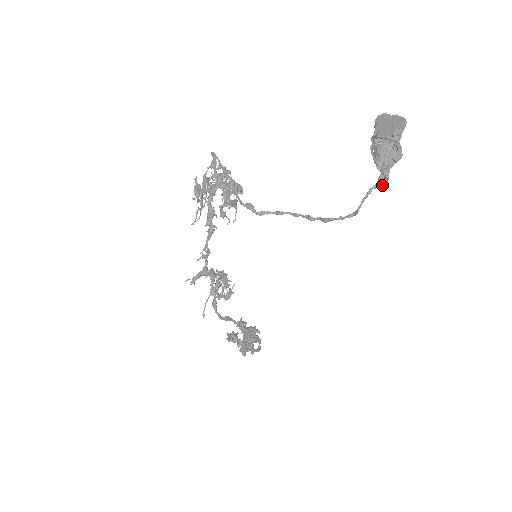
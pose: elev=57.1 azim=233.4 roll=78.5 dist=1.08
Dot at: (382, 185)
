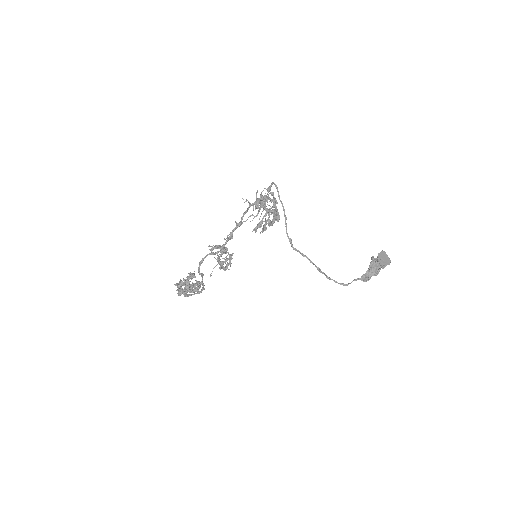
Dot at: (363, 281)
